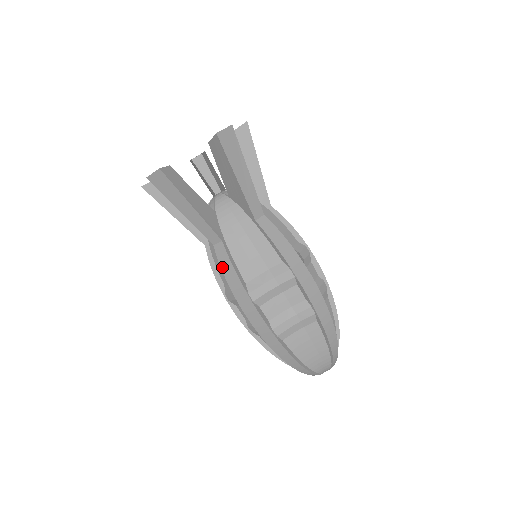
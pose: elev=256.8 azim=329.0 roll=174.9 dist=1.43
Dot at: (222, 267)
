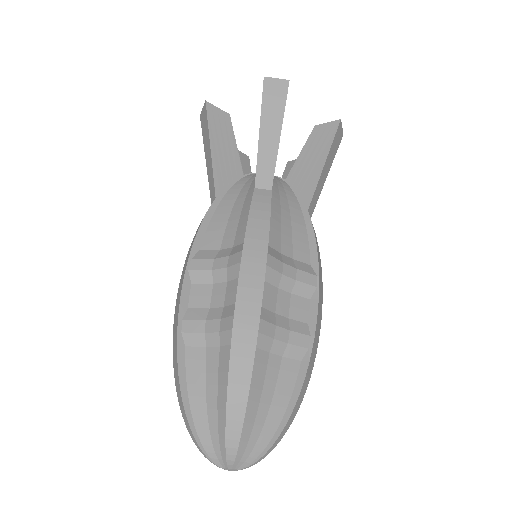
Dot at: (252, 209)
